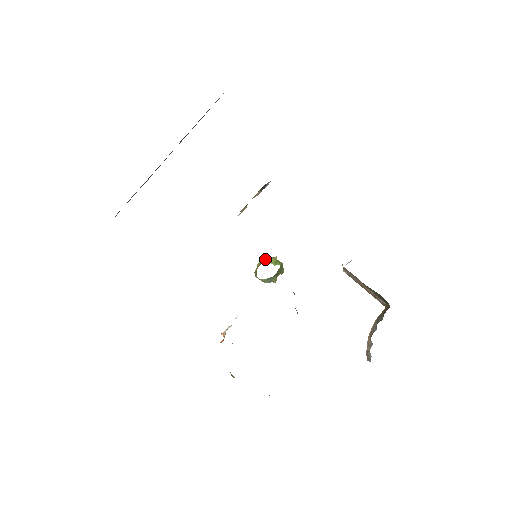
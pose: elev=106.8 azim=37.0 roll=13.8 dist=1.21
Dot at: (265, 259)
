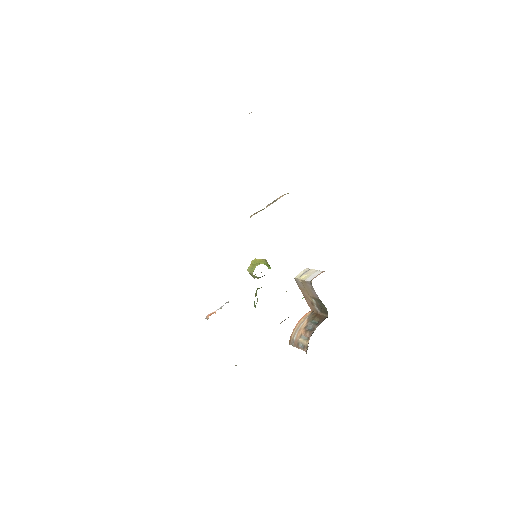
Dot at: (260, 259)
